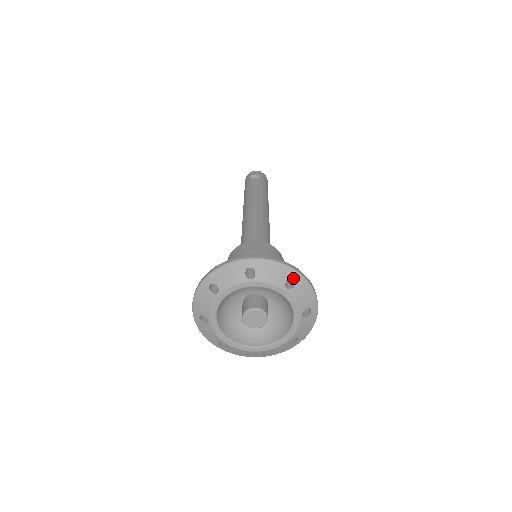
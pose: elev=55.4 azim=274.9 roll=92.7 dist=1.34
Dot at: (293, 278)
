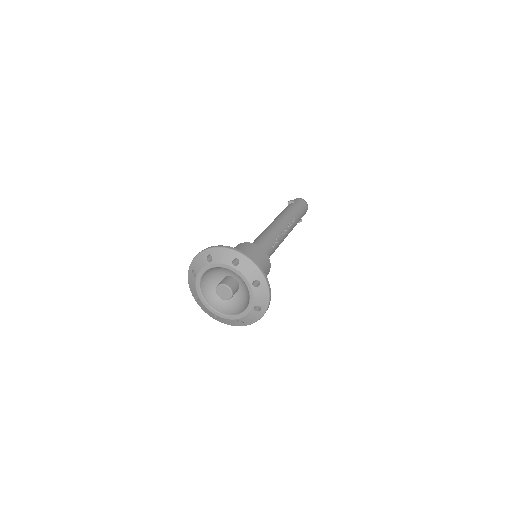
Dot at: (238, 258)
